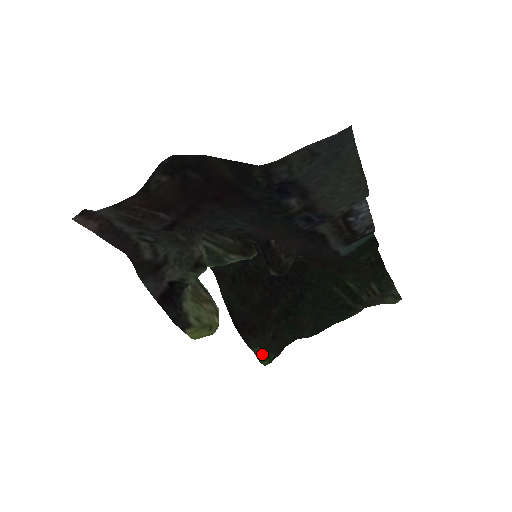
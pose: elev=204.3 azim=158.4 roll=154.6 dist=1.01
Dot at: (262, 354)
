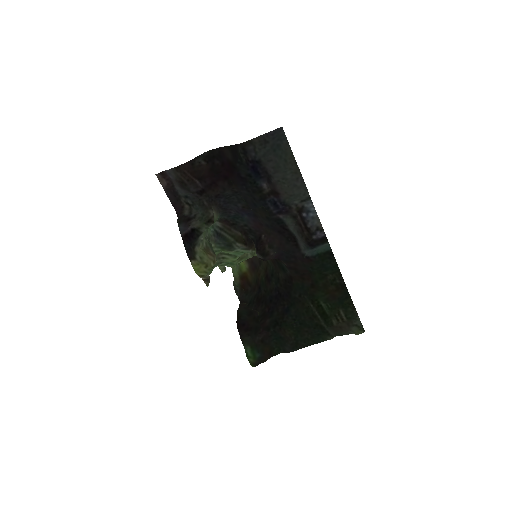
Dot at: (250, 351)
